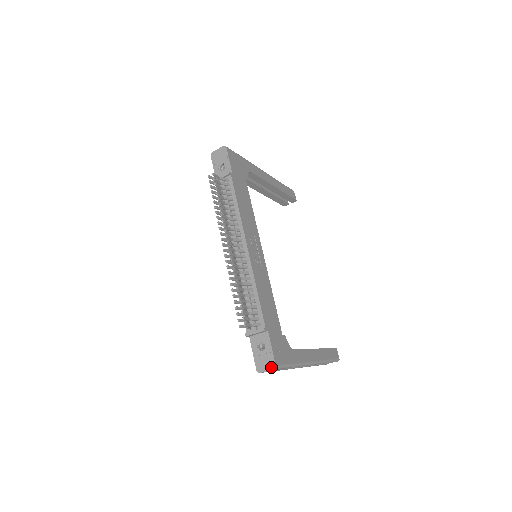
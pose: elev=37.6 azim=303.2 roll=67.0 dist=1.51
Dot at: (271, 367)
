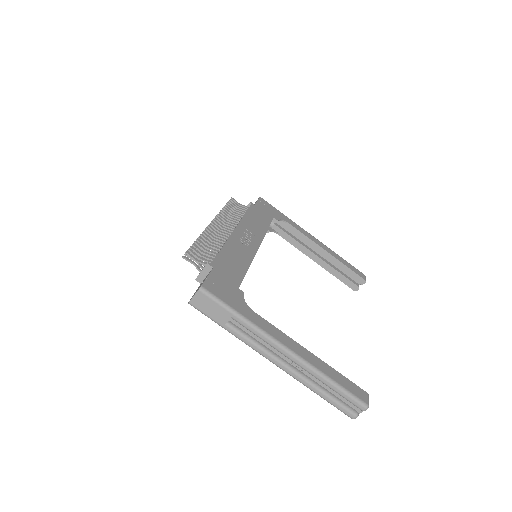
Dot at: (198, 290)
